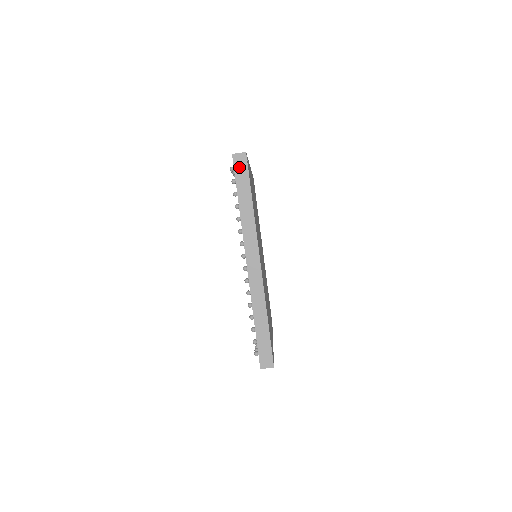
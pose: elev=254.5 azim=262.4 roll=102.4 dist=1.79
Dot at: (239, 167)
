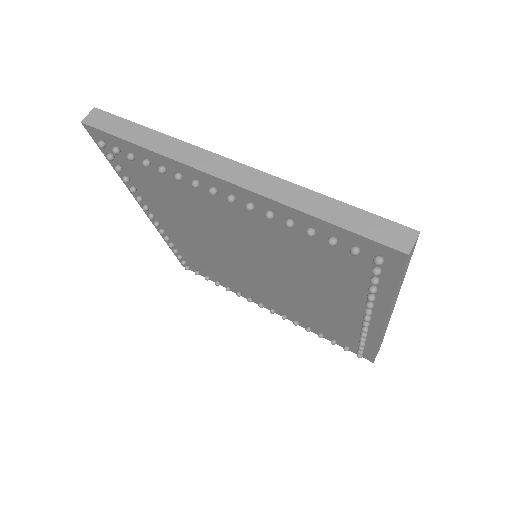
Dot at: (101, 123)
